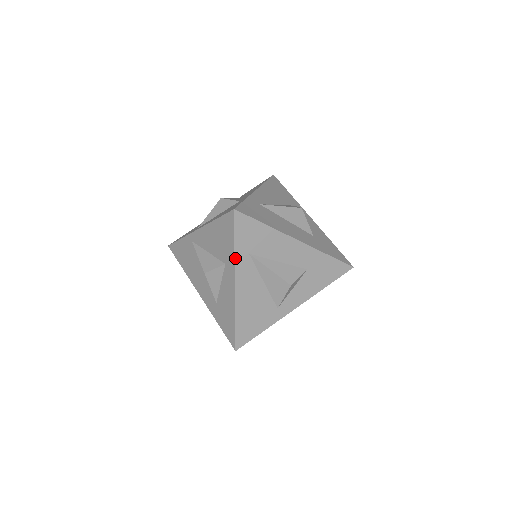
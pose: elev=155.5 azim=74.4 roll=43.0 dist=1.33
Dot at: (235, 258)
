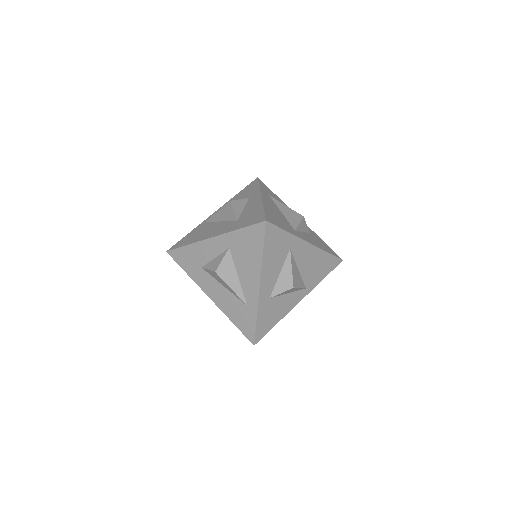
Dot at: (260, 189)
